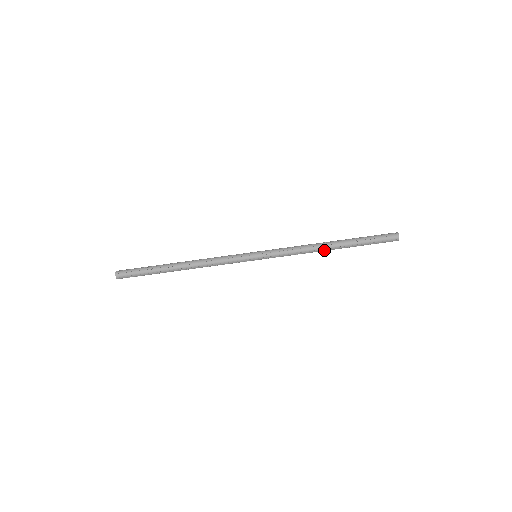
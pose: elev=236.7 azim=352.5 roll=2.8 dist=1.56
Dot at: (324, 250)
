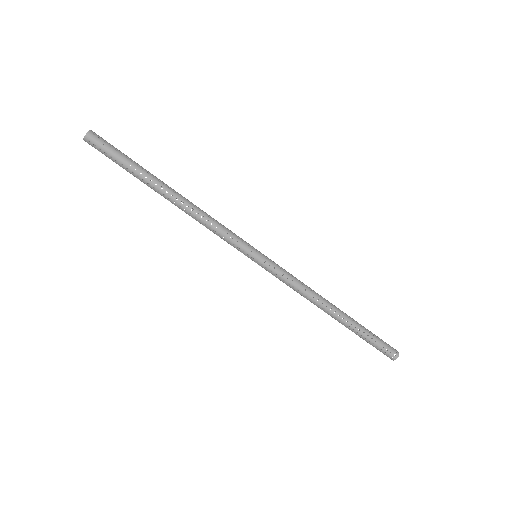
Dot at: (324, 310)
